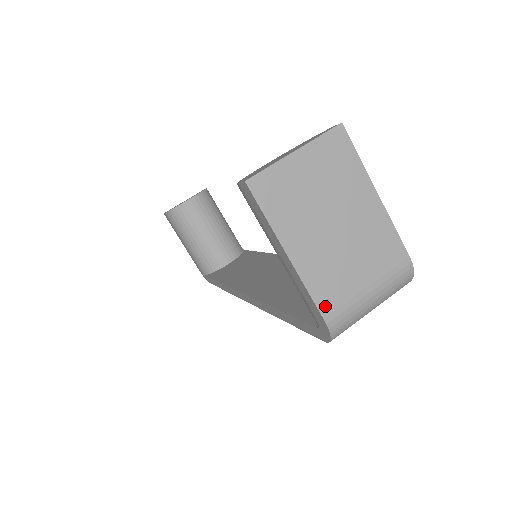
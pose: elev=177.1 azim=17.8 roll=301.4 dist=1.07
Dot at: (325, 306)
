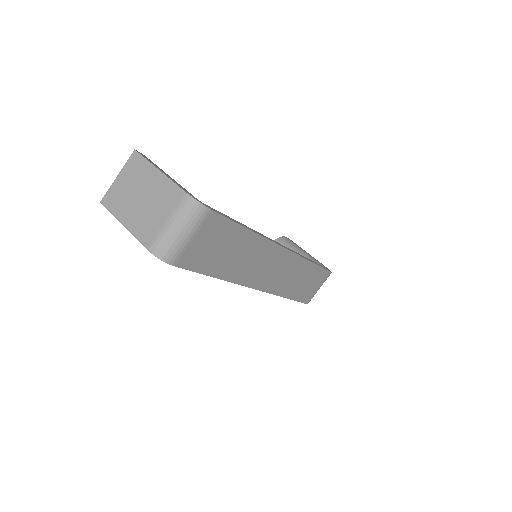
Dot at: (145, 242)
